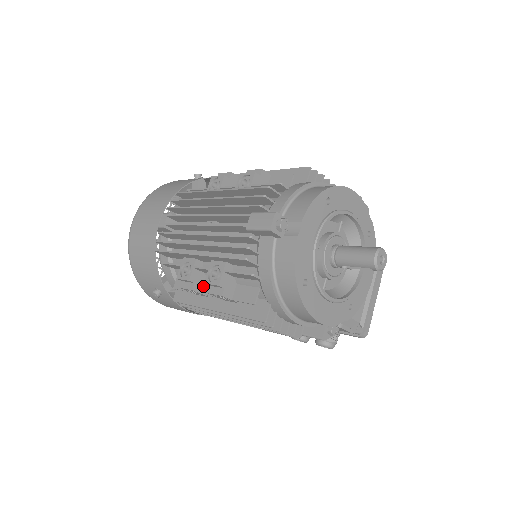
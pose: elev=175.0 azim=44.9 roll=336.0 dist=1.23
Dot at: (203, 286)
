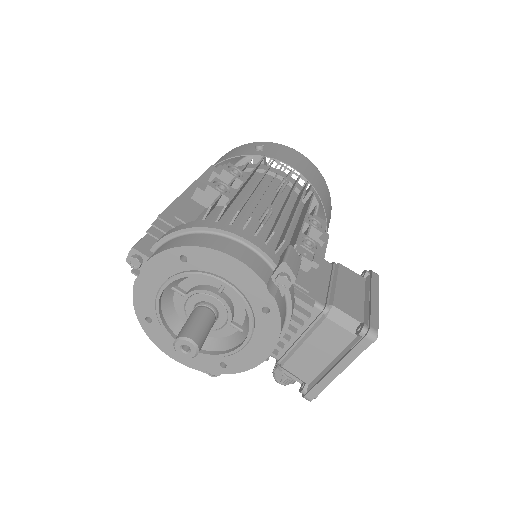
Dot at: occluded
